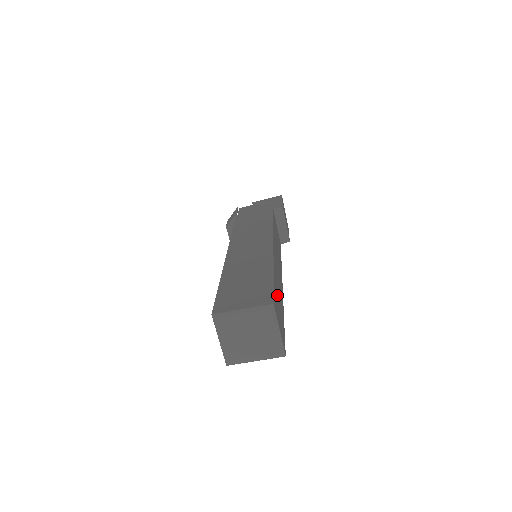
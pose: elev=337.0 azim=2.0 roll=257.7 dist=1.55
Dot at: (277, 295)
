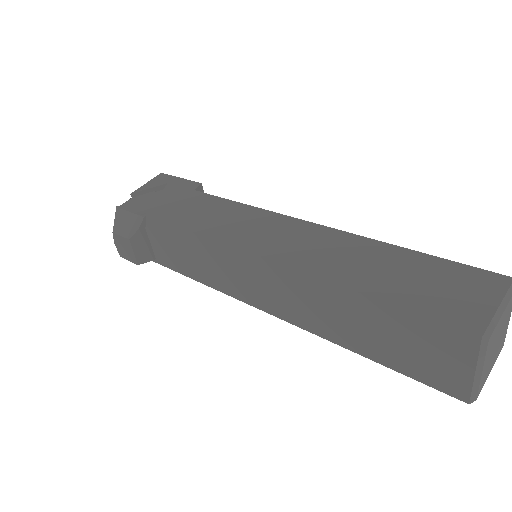
Dot at: occluded
